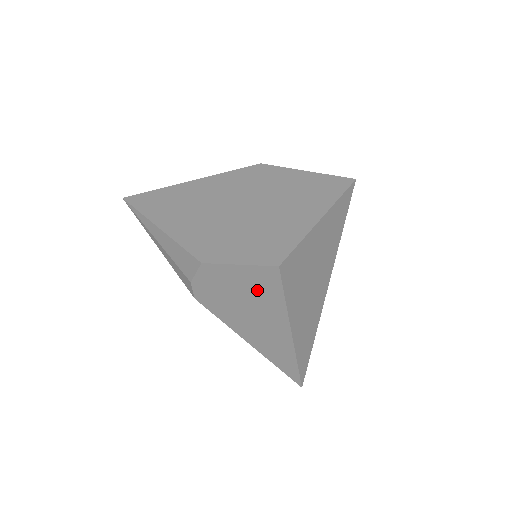
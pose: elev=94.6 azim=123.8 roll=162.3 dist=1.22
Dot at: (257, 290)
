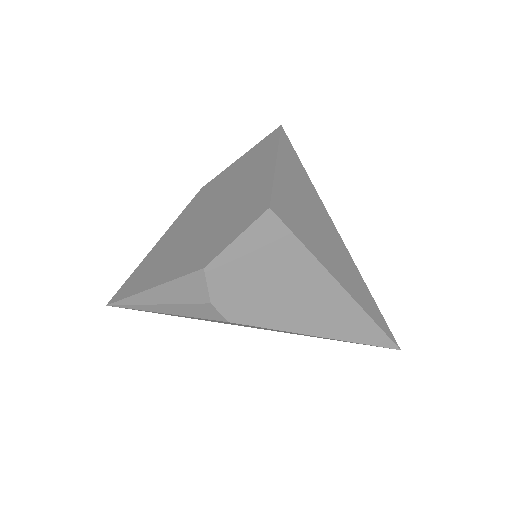
Dot at: (272, 256)
